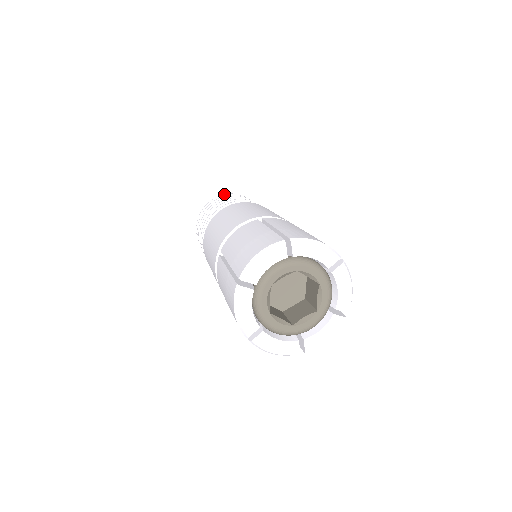
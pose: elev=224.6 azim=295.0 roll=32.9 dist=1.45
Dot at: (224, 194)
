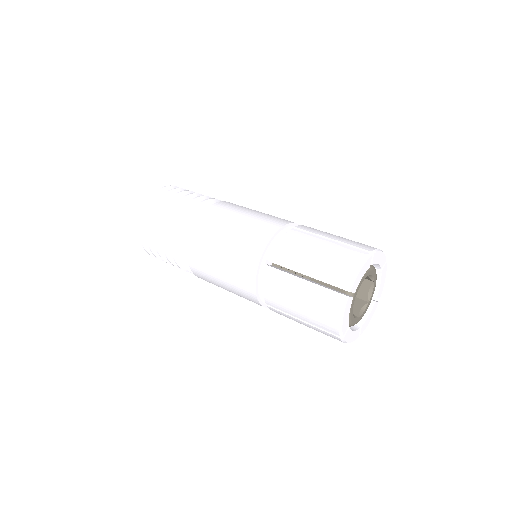
Dot at: (163, 187)
